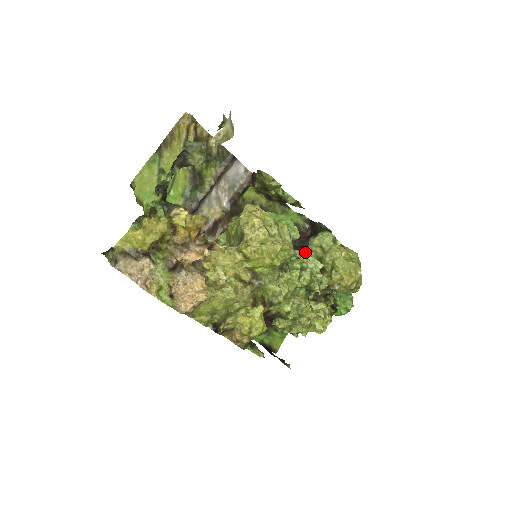
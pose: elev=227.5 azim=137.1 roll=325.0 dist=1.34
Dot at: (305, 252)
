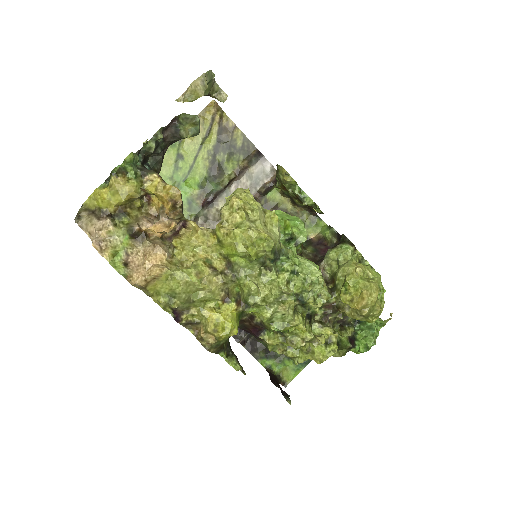
Dot at: (320, 265)
